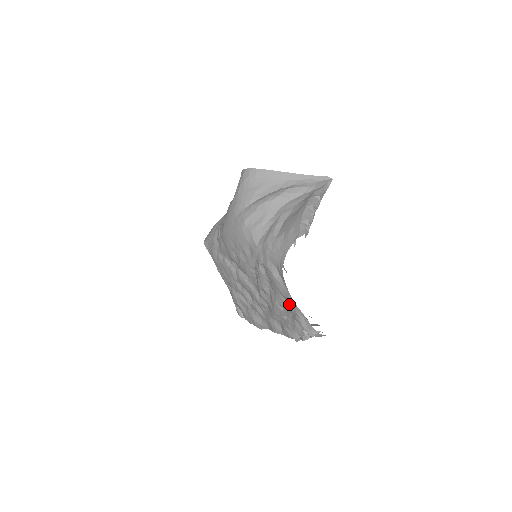
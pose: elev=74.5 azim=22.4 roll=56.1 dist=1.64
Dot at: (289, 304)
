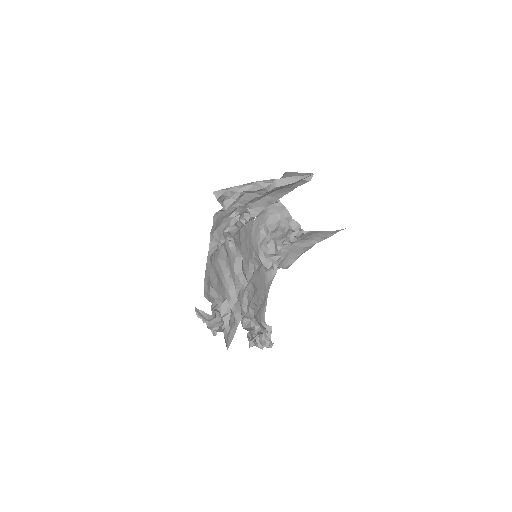
Dot at: occluded
